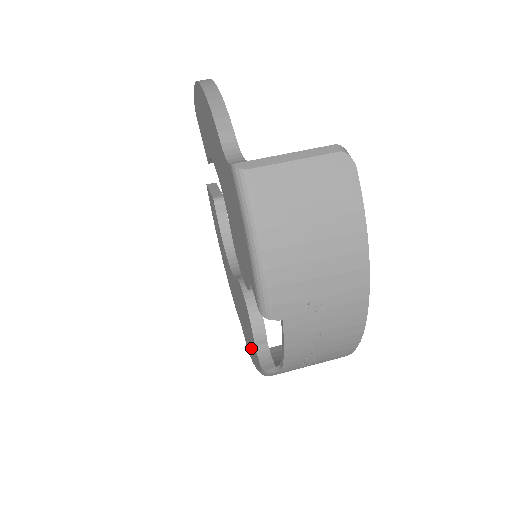
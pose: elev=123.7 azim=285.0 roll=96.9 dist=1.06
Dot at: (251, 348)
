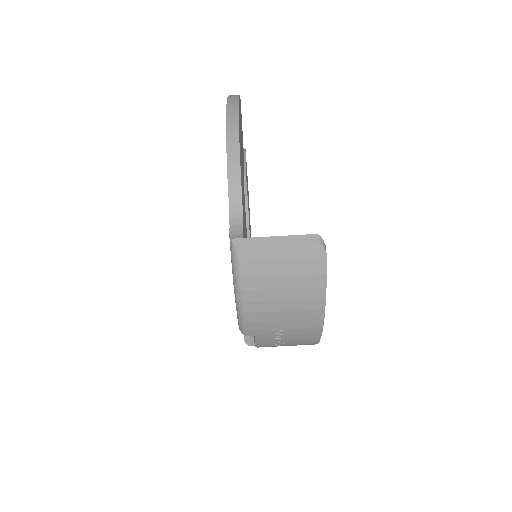
Dot at: occluded
